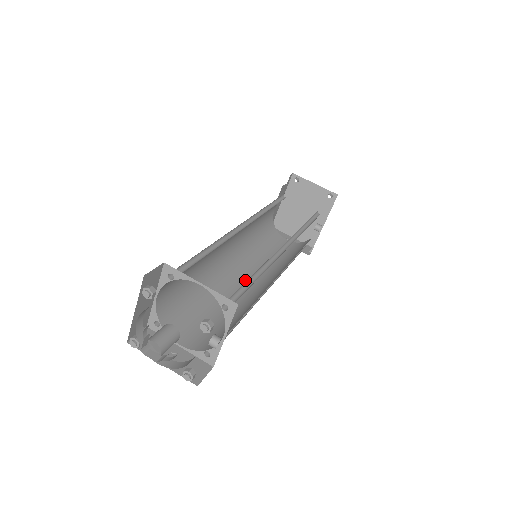
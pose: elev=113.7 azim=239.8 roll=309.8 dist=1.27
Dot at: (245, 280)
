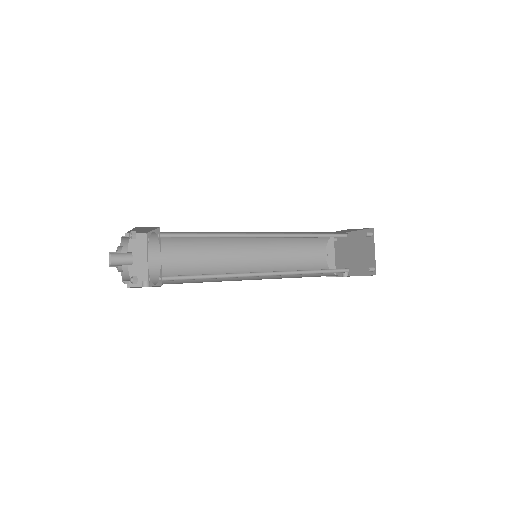
Dot at: (244, 257)
